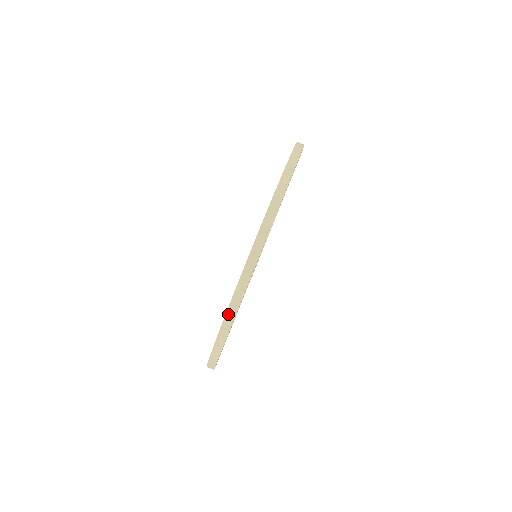
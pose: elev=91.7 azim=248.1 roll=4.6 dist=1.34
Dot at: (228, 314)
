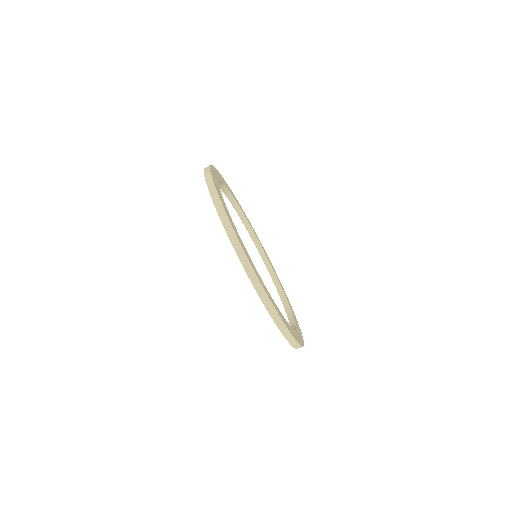
Dot at: (284, 333)
